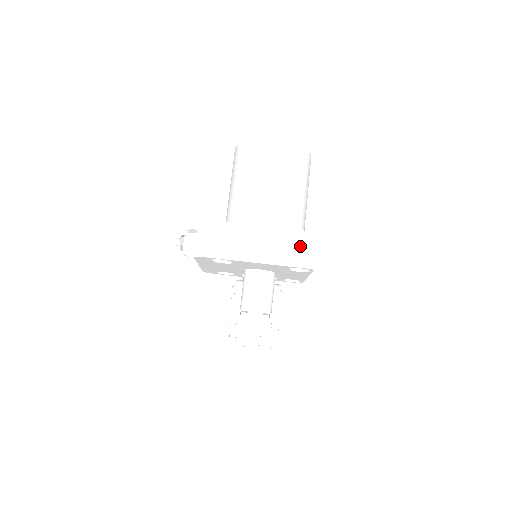
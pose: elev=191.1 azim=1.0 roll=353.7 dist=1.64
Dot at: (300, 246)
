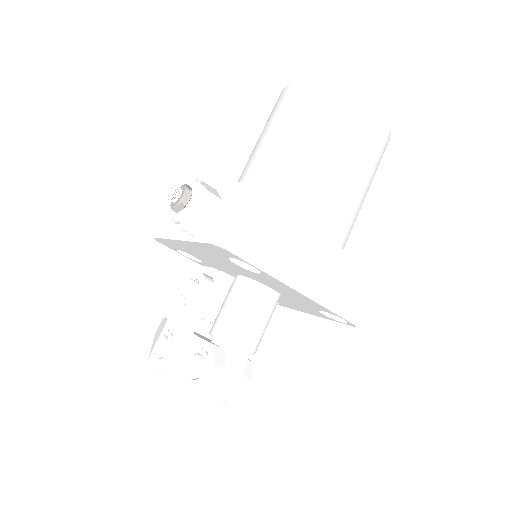
Dot at: (357, 288)
